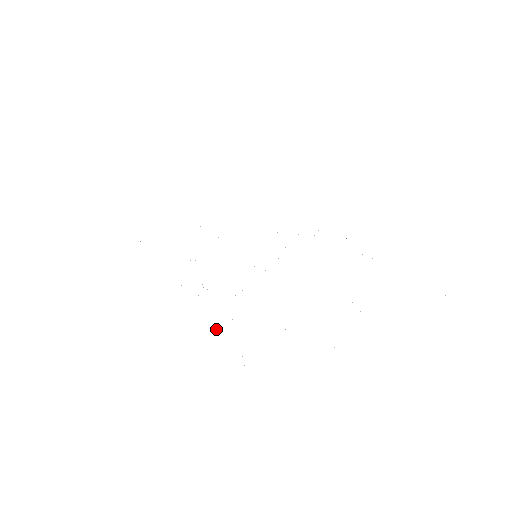
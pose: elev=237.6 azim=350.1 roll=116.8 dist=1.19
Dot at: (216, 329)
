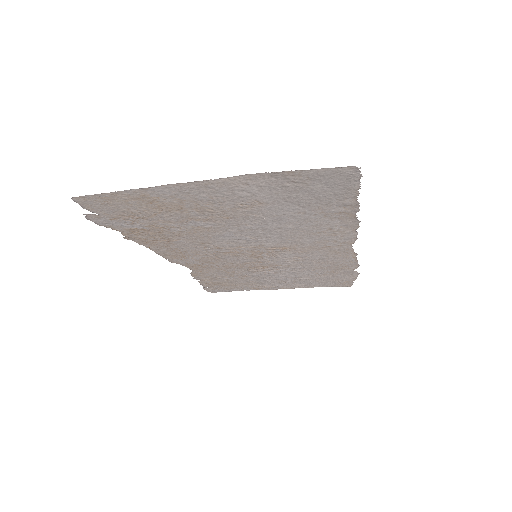
Dot at: (129, 234)
